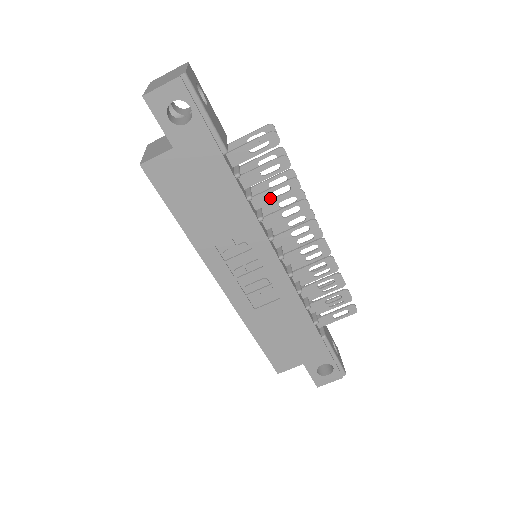
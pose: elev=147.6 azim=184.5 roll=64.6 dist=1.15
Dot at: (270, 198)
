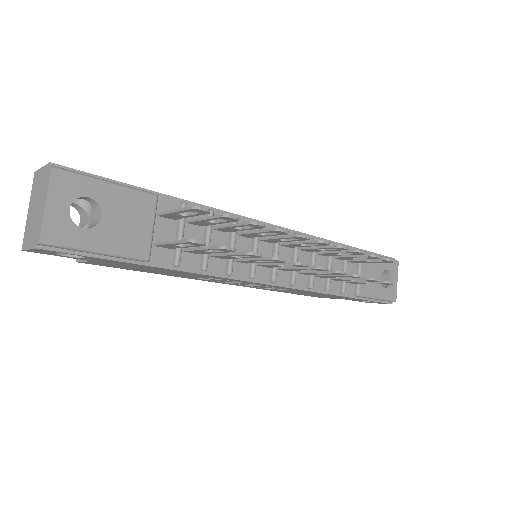
Dot at: (232, 257)
